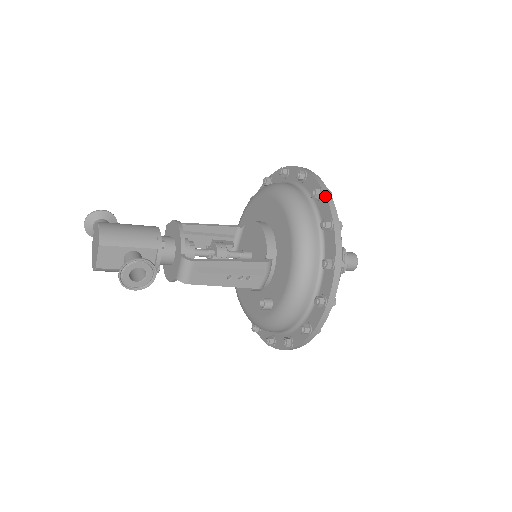
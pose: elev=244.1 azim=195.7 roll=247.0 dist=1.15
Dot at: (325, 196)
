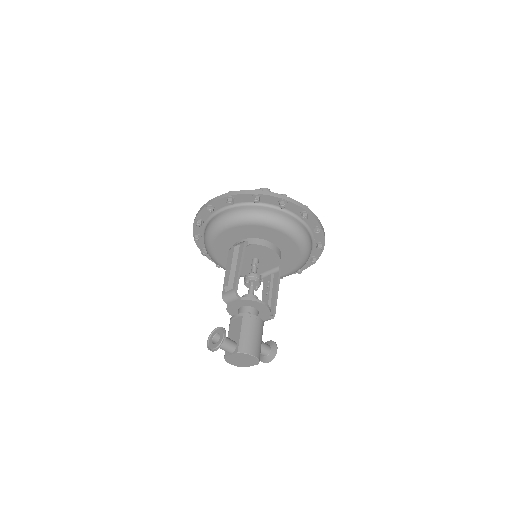
Dot at: (323, 233)
